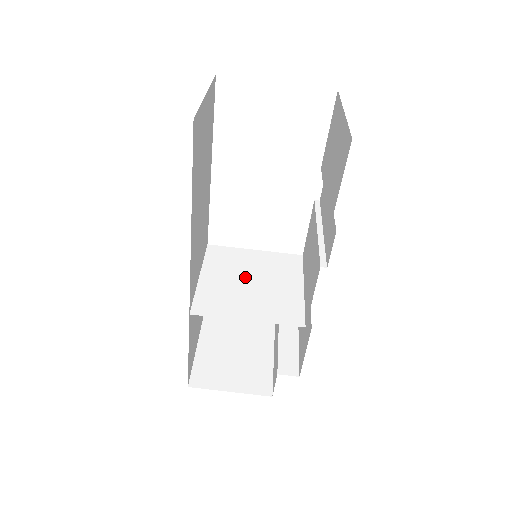
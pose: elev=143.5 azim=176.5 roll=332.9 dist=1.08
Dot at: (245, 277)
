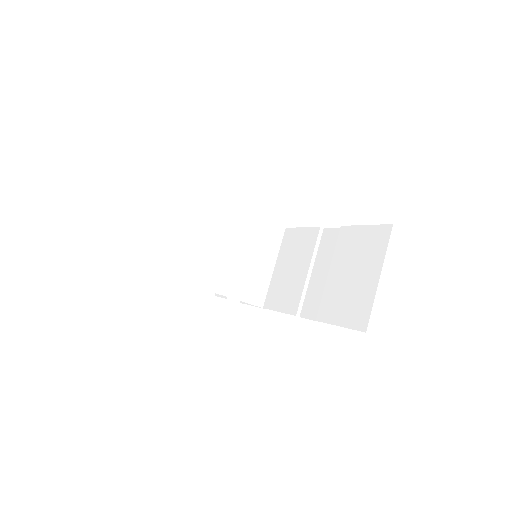
Dot at: (238, 249)
